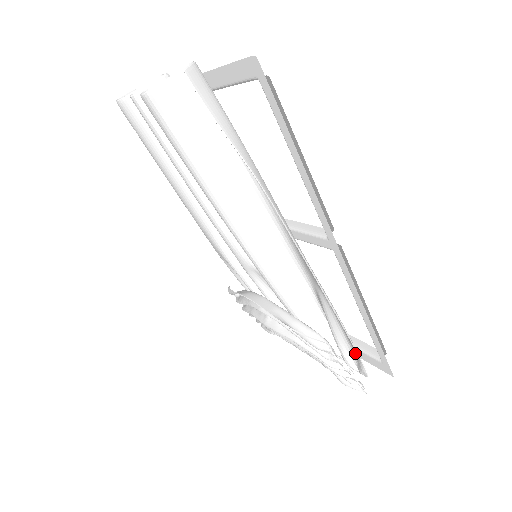
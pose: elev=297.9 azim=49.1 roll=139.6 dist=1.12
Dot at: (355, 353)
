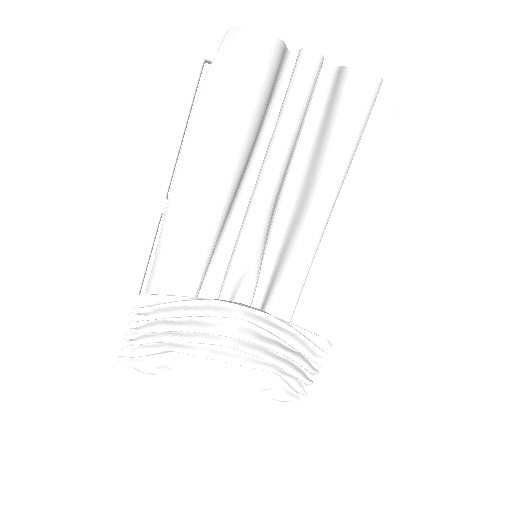
Dot at: occluded
